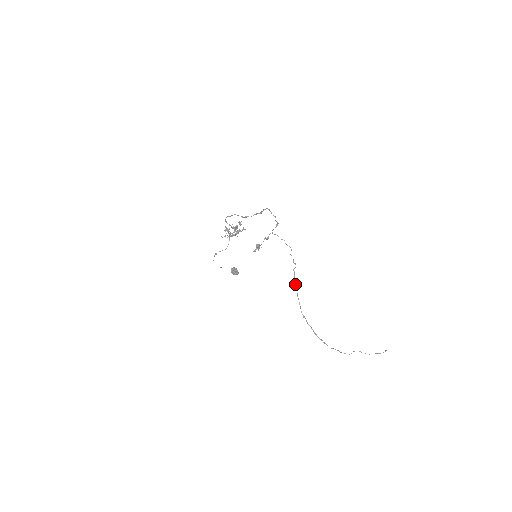
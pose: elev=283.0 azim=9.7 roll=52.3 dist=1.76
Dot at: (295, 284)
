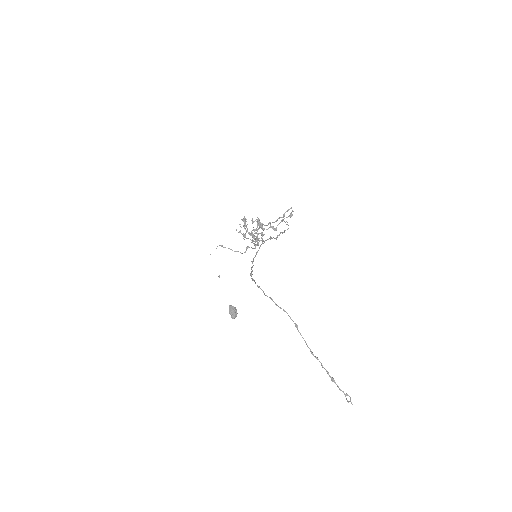
Dot at: (268, 239)
